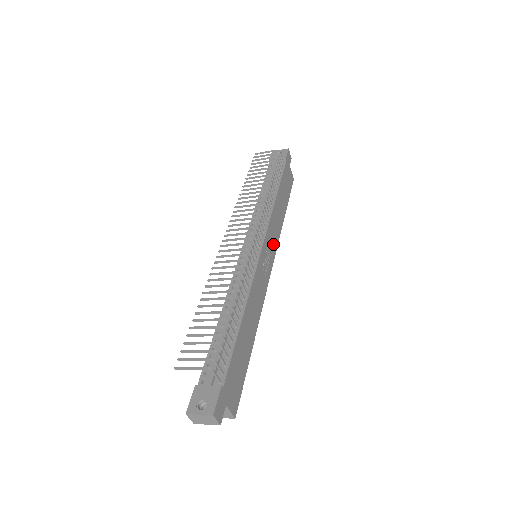
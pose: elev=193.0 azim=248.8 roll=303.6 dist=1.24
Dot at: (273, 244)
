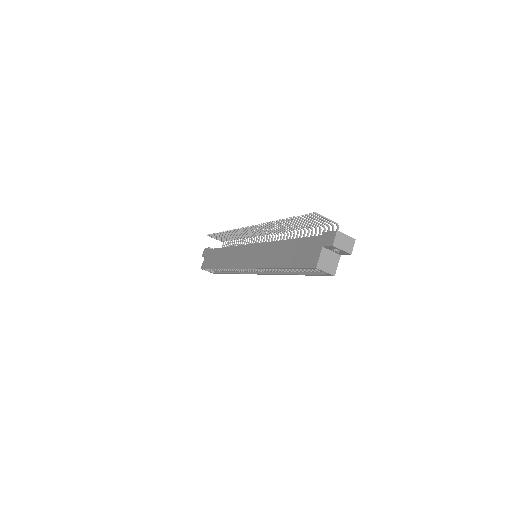
Dot at: occluded
